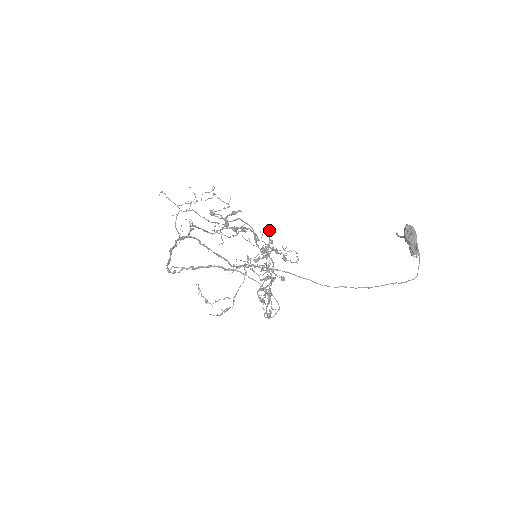
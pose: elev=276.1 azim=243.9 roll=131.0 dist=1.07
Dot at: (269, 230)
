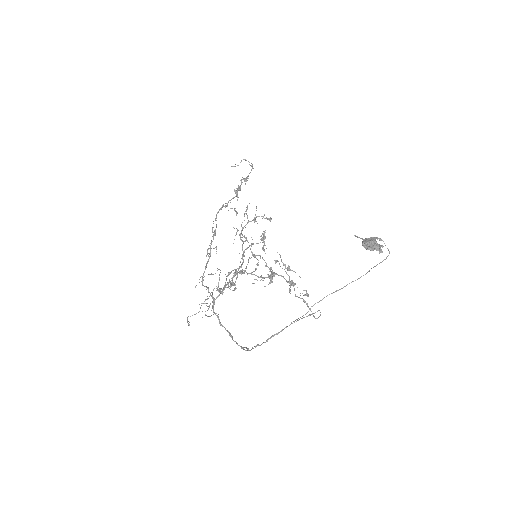
Dot at: occluded
